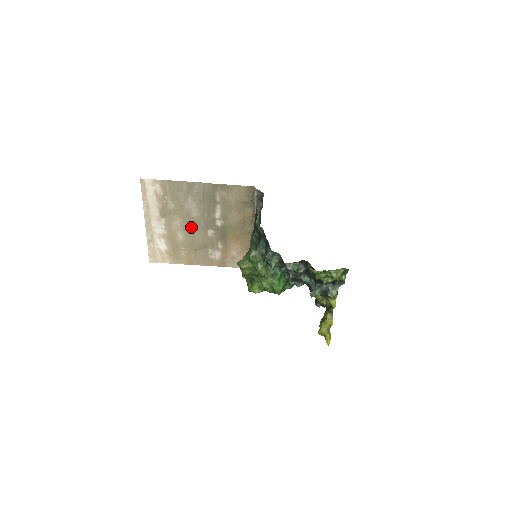
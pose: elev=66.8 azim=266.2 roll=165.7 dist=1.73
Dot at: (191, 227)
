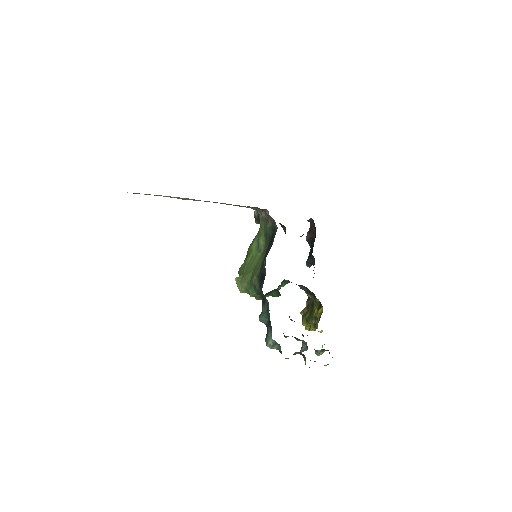
Dot at: (183, 199)
